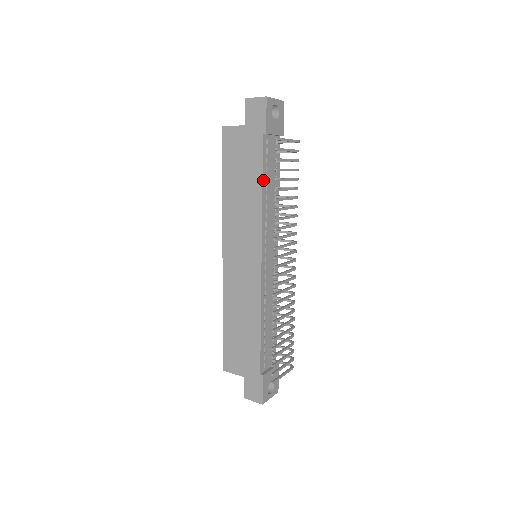
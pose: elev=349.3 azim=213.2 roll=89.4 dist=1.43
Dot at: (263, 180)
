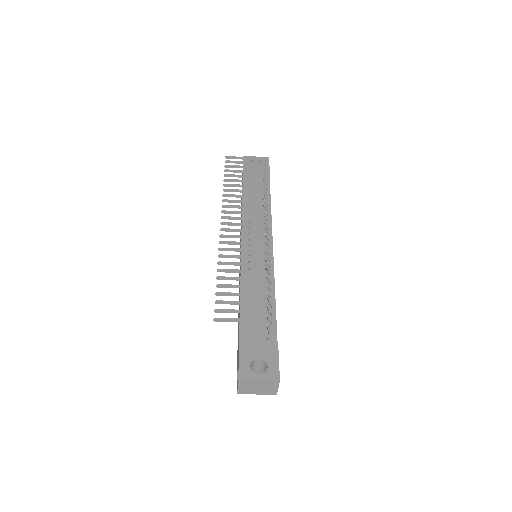
Dot at: occluded
